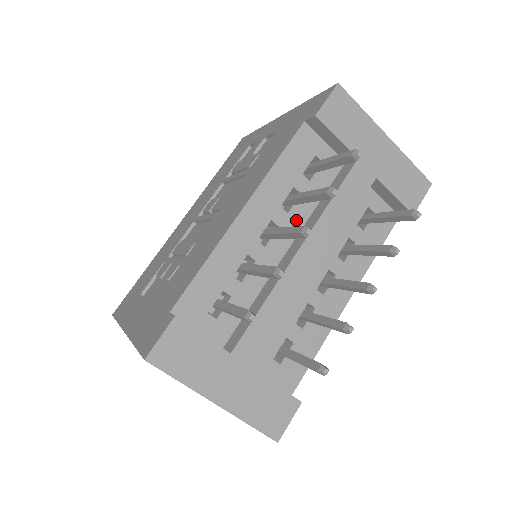
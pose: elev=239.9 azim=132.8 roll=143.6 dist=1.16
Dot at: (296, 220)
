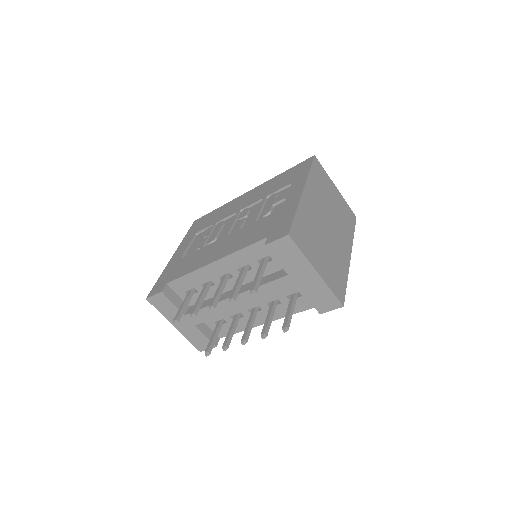
Dot at: (245, 278)
